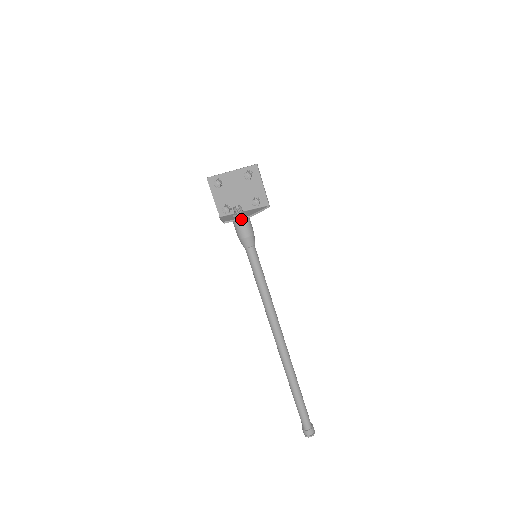
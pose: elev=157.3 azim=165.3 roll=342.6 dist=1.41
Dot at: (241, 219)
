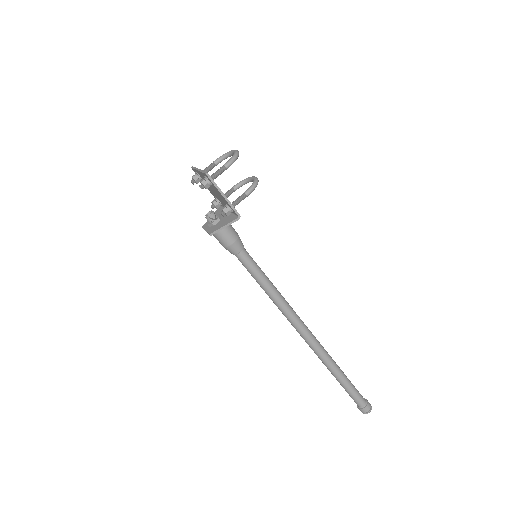
Dot at: (208, 233)
